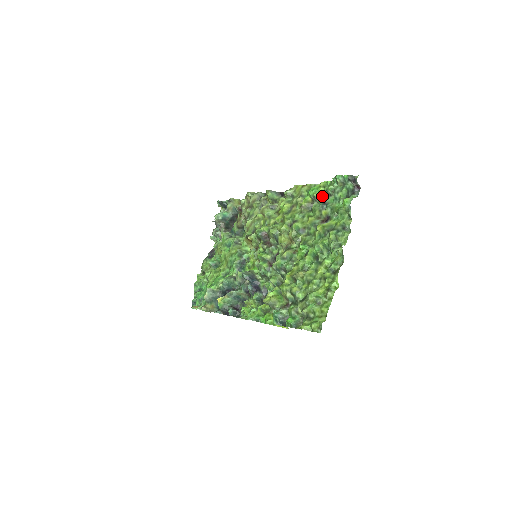
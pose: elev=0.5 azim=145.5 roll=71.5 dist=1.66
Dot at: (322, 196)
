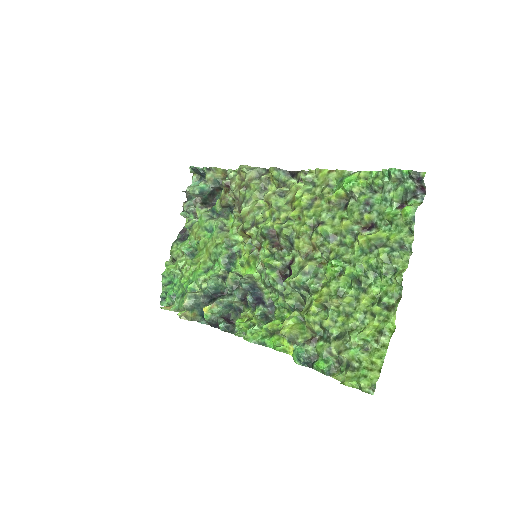
Dot at: (363, 192)
